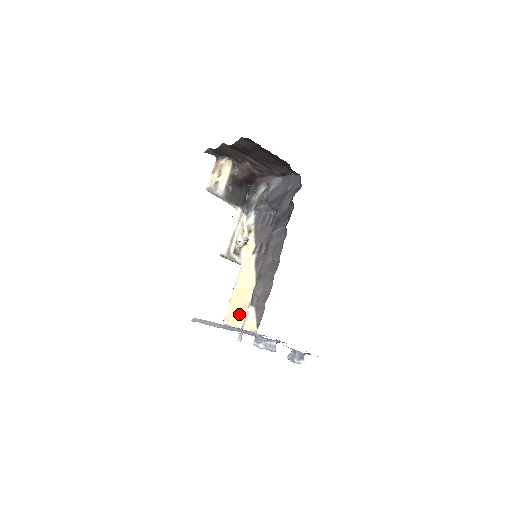
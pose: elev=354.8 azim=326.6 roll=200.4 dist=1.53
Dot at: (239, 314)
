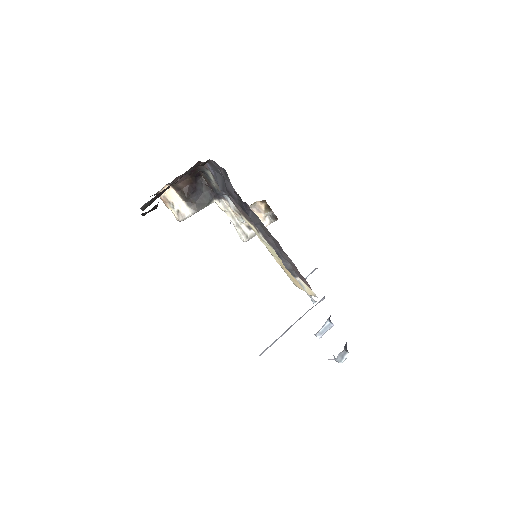
Dot at: (296, 281)
